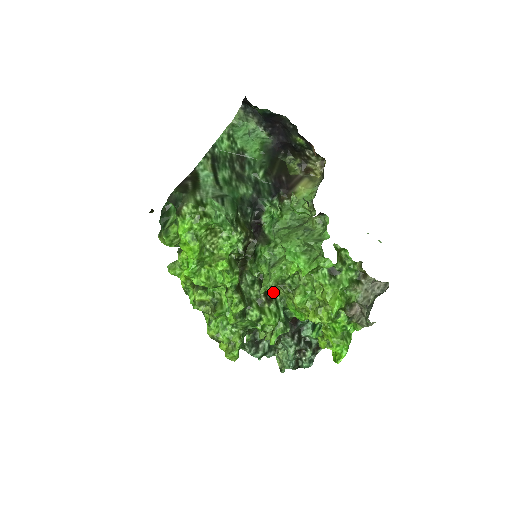
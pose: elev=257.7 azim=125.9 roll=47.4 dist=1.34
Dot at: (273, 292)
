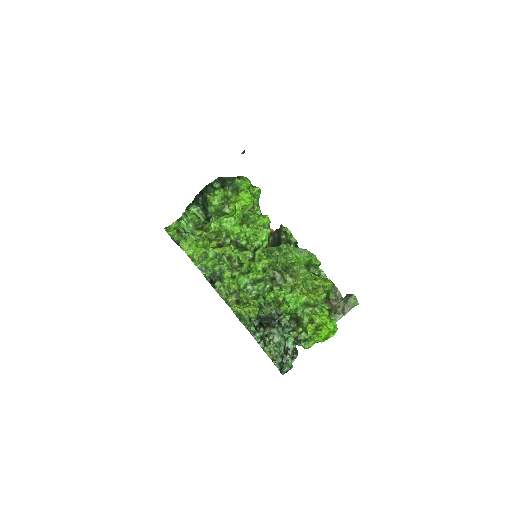
Dot at: occluded
